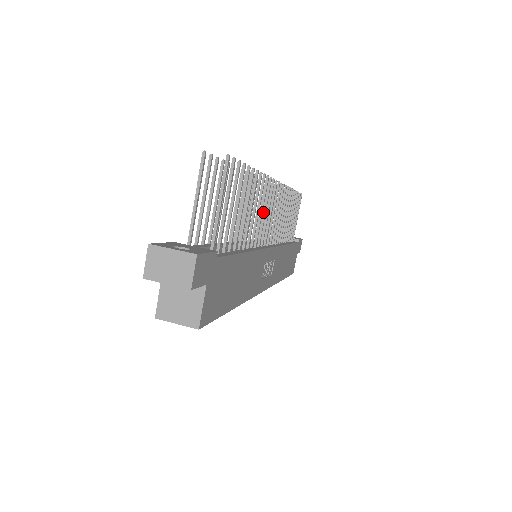
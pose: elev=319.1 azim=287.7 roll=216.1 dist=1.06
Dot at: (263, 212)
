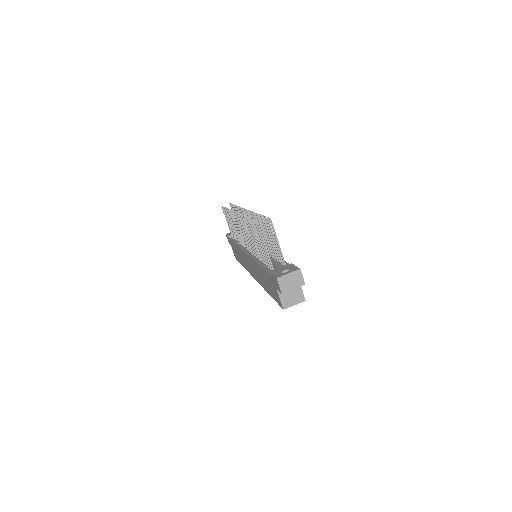
Dot at: occluded
